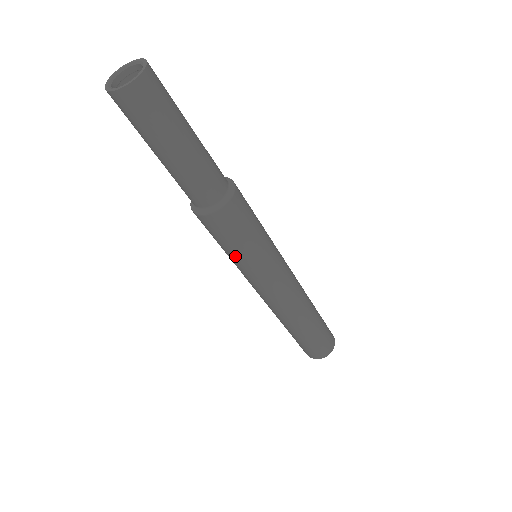
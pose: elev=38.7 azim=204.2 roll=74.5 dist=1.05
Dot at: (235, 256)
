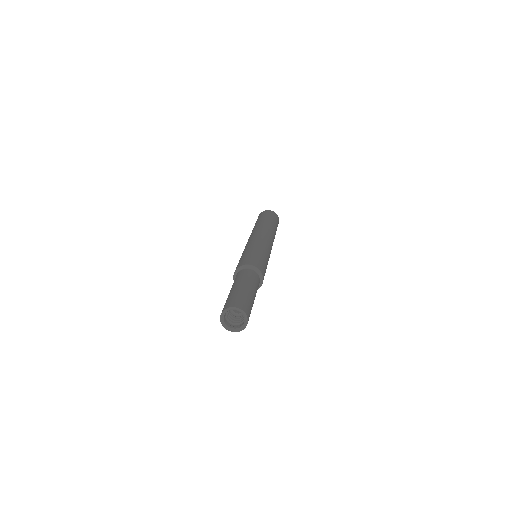
Dot at: occluded
